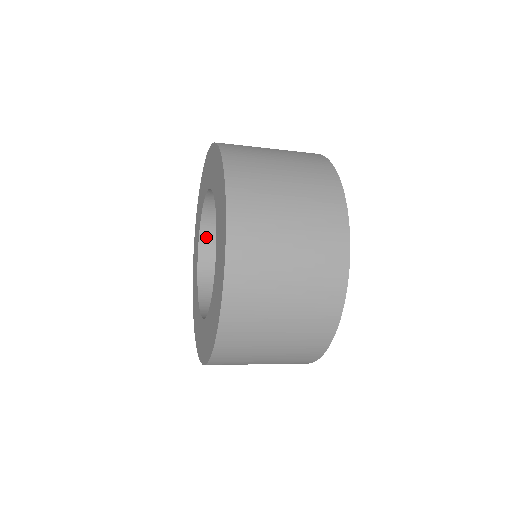
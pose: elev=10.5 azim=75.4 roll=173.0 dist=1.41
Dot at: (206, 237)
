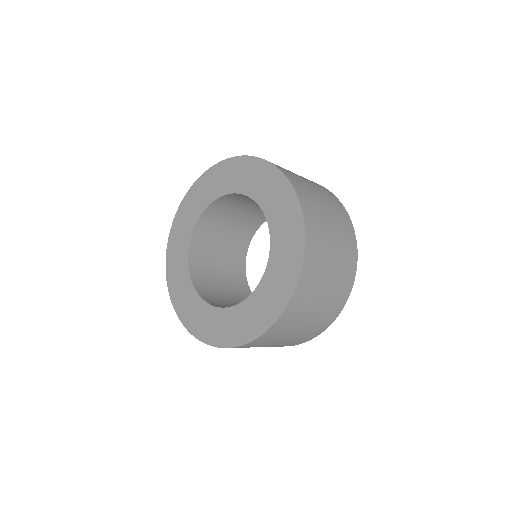
Dot at: (194, 244)
